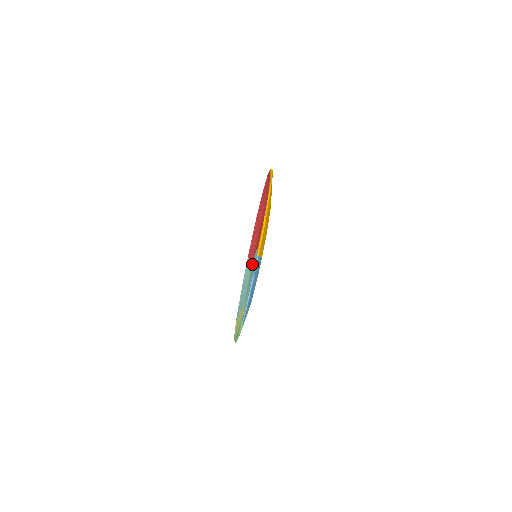
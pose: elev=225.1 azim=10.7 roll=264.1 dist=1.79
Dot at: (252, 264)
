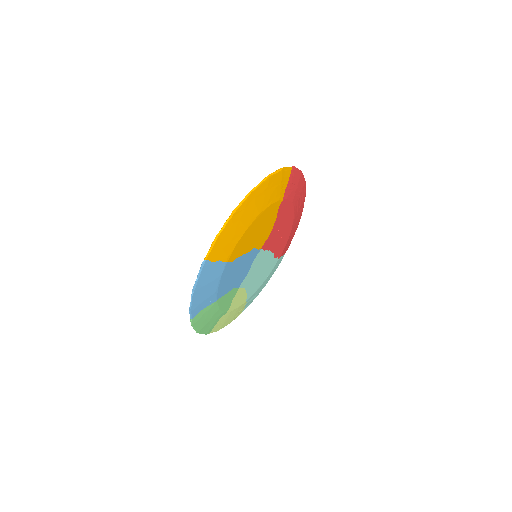
Dot at: (268, 262)
